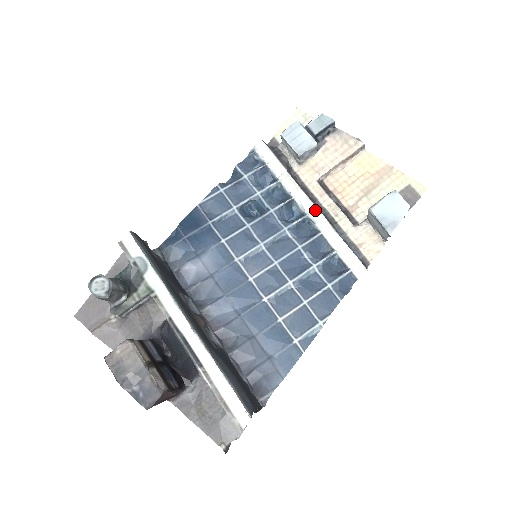
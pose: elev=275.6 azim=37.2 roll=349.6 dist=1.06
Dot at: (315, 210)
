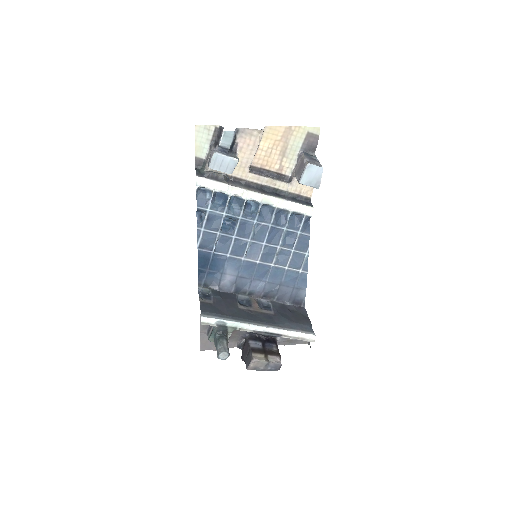
Dot at: (263, 197)
